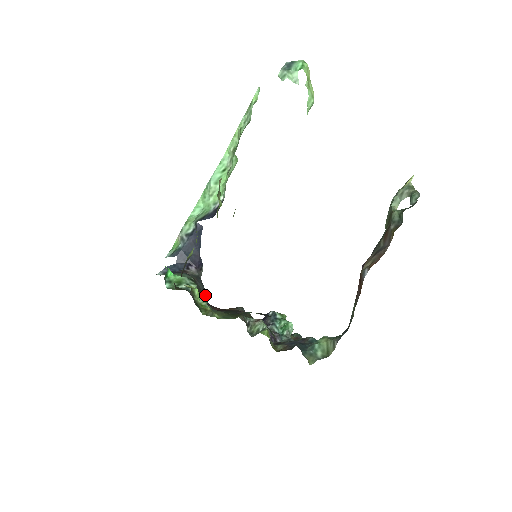
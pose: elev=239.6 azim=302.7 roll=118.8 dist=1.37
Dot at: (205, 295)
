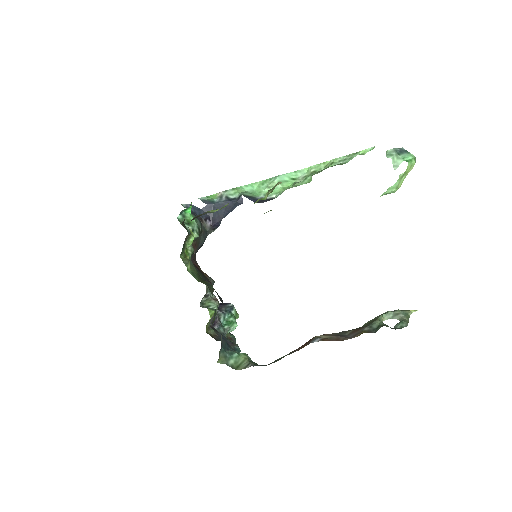
Dot at: occluded
